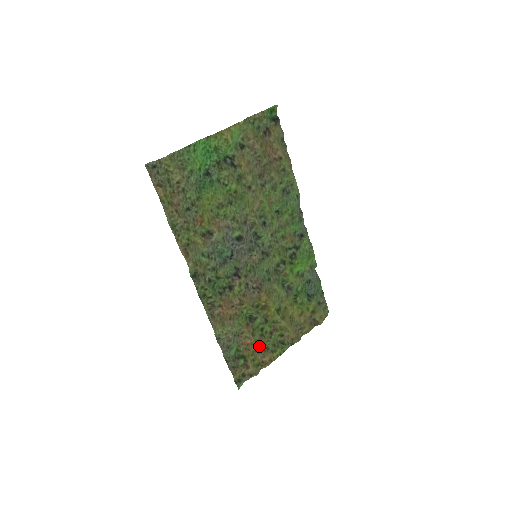
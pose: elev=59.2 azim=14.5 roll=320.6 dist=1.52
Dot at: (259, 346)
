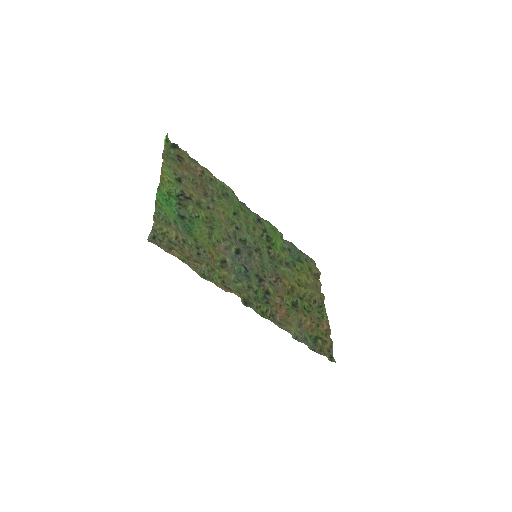
Dot at: (315, 321)
